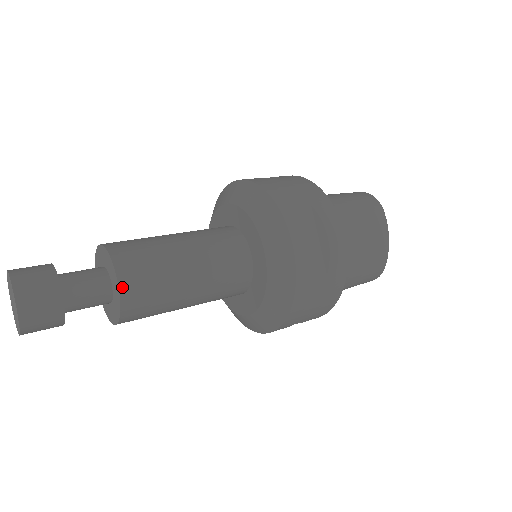
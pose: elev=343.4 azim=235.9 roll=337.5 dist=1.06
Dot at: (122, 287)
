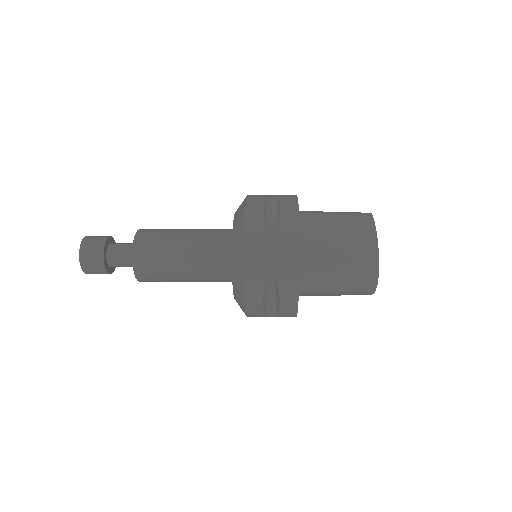
Dot at: (136, 240)
